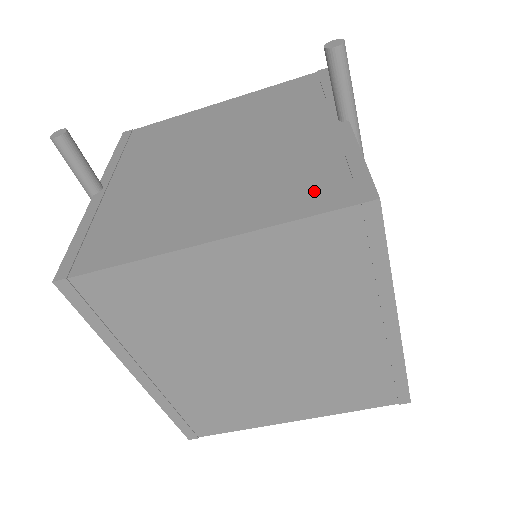
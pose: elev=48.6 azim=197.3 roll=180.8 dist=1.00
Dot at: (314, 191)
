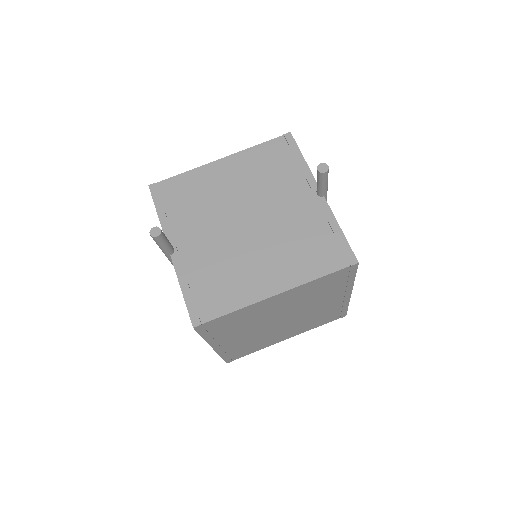
Dot at: (323, 256)
